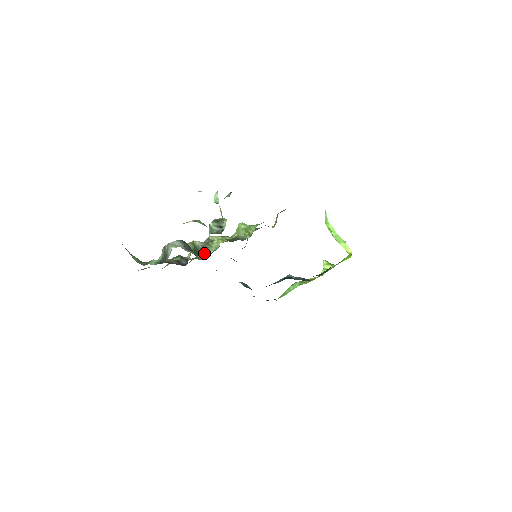
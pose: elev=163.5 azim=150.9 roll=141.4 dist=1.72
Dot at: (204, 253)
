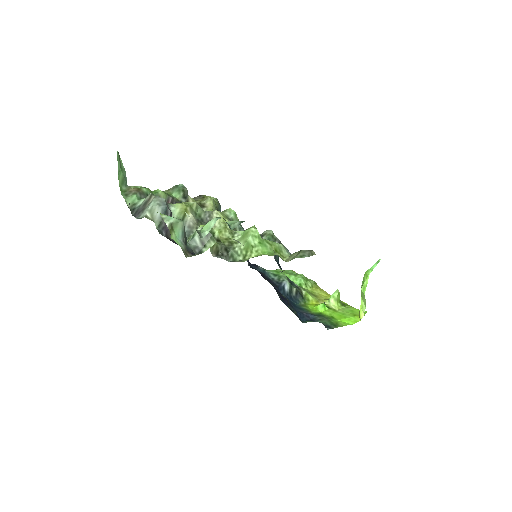
Dot at: occluded
